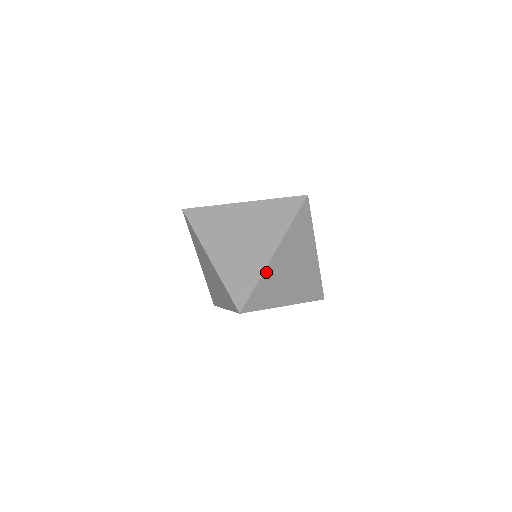
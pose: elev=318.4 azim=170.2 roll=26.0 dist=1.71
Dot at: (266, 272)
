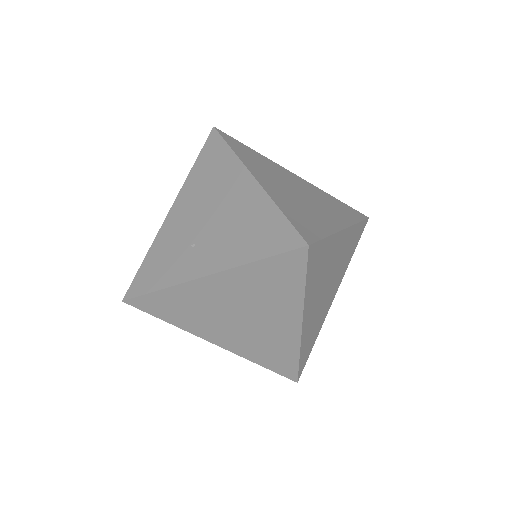
Dot at: (334, 238)
